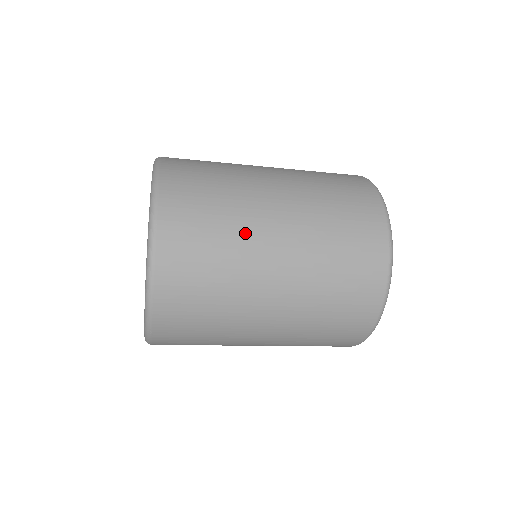
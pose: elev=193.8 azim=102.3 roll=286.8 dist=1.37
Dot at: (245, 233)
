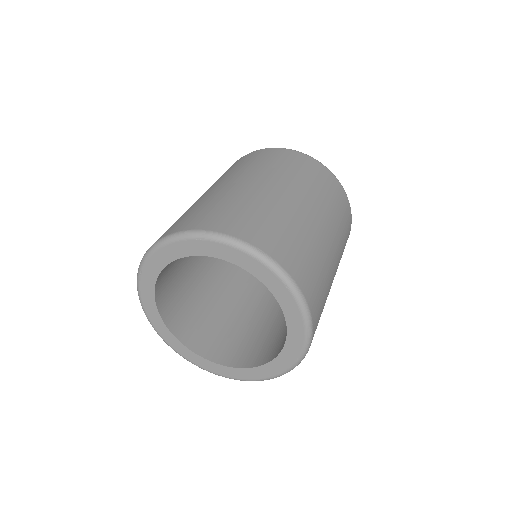
Dot at: (330, 281)
